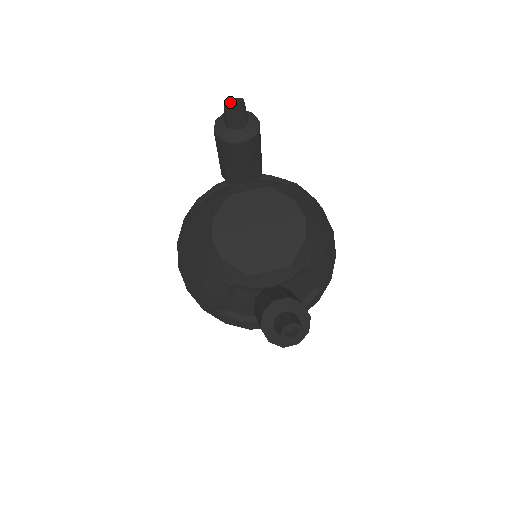
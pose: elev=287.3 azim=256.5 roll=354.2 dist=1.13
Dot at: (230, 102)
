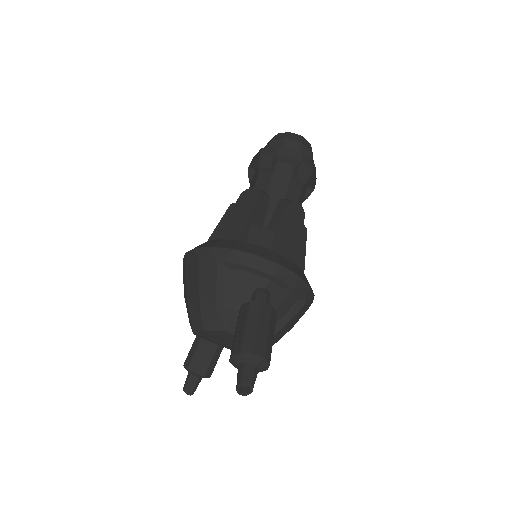
Dot at: (245, 383)
